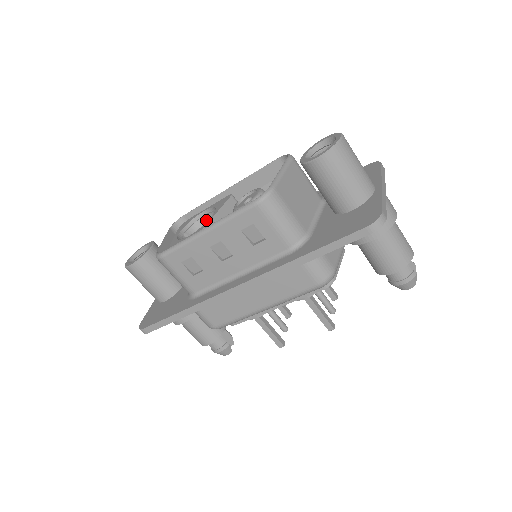
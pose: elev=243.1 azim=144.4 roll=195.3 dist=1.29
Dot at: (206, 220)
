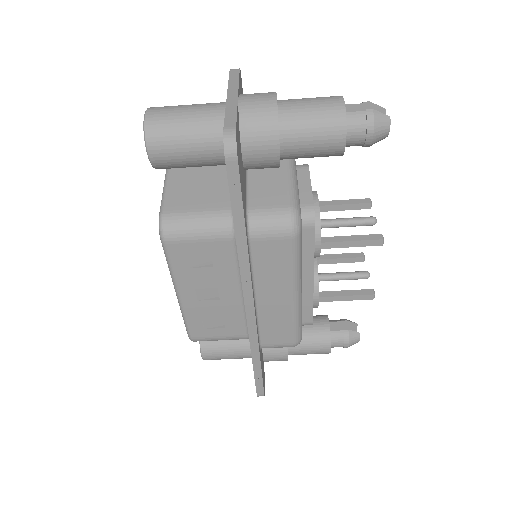
Dot at: occluded
